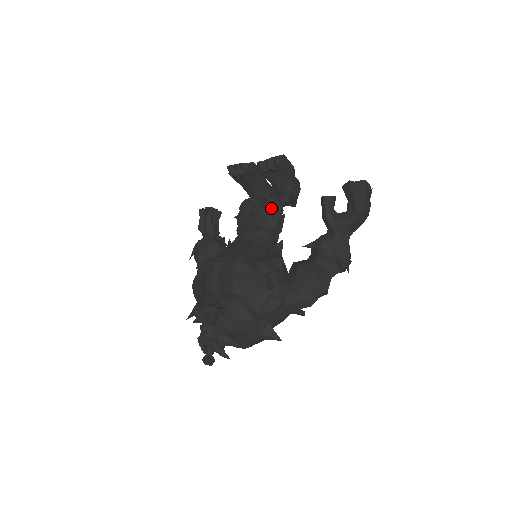
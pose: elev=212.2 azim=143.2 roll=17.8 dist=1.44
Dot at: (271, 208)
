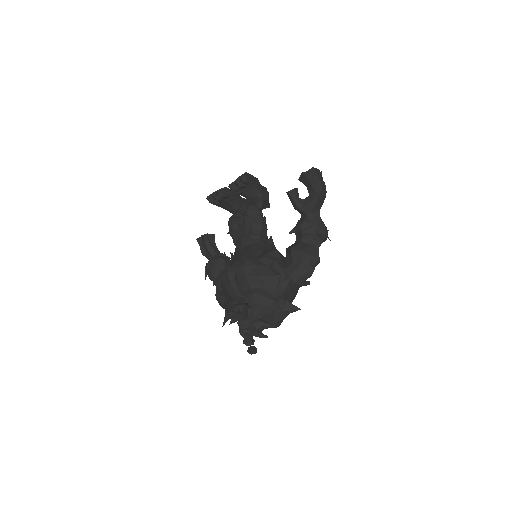
Dot at: (253, 216)
